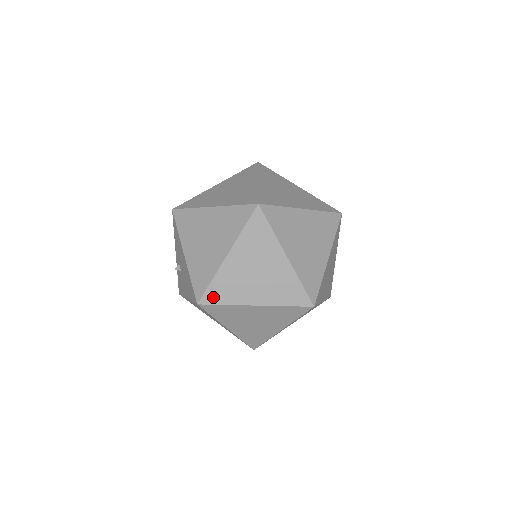
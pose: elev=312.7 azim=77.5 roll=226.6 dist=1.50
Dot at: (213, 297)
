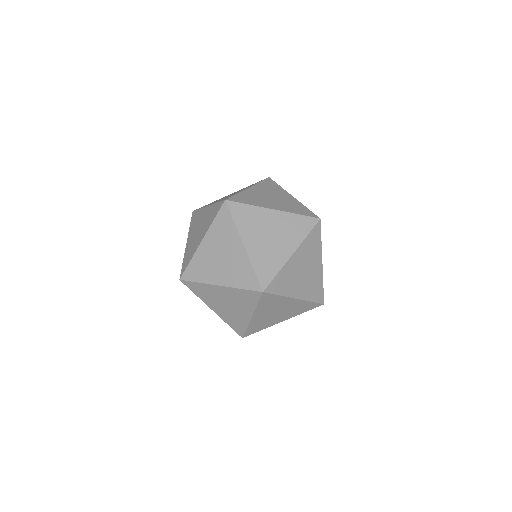
Dot at: (190, 275)
